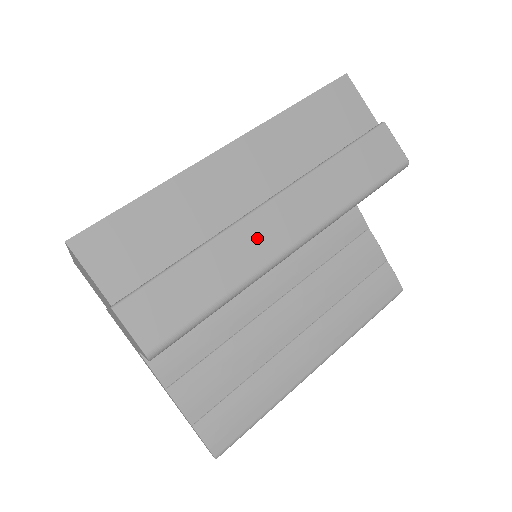
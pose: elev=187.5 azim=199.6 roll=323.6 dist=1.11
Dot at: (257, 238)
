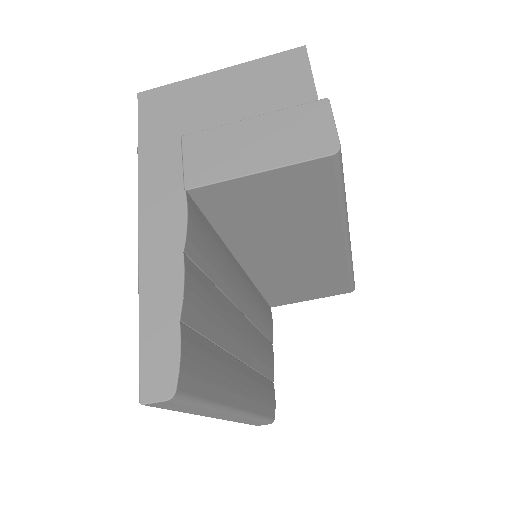
Dot at: occluded
